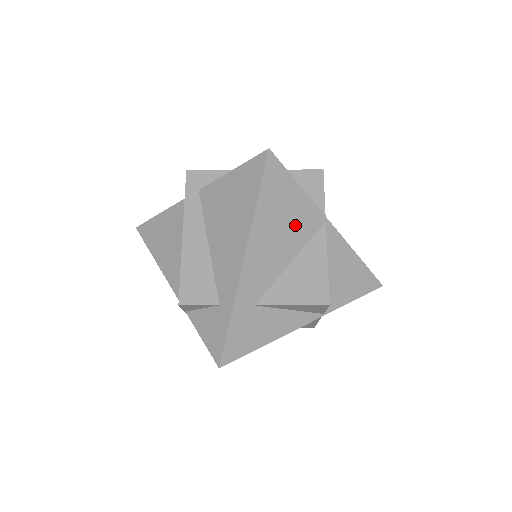
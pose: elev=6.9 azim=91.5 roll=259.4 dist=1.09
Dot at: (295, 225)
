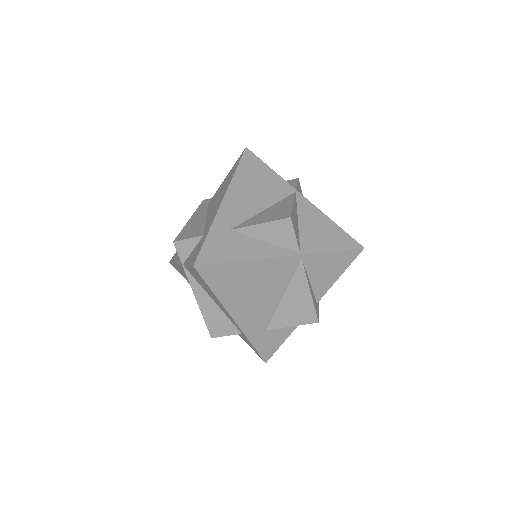
Dot at: (268, 189)
